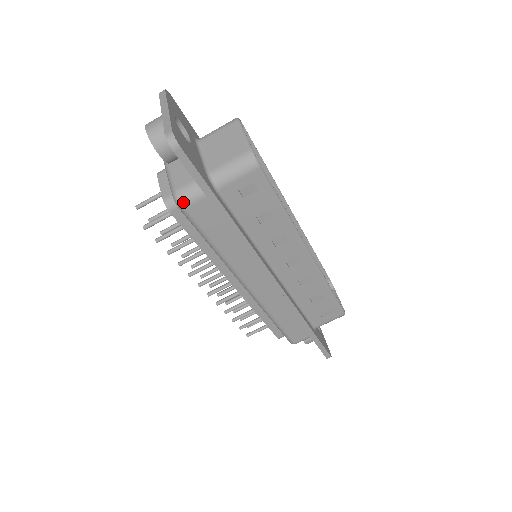
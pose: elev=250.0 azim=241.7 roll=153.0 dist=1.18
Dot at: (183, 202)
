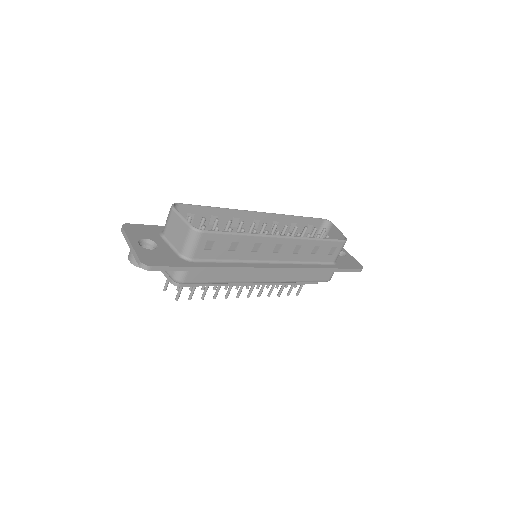
Dot at: (180, 281)
